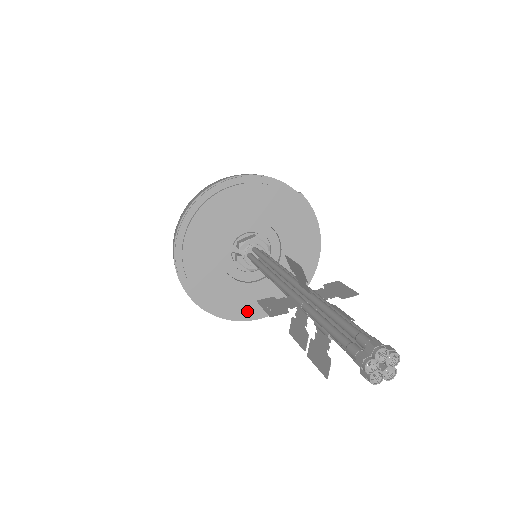
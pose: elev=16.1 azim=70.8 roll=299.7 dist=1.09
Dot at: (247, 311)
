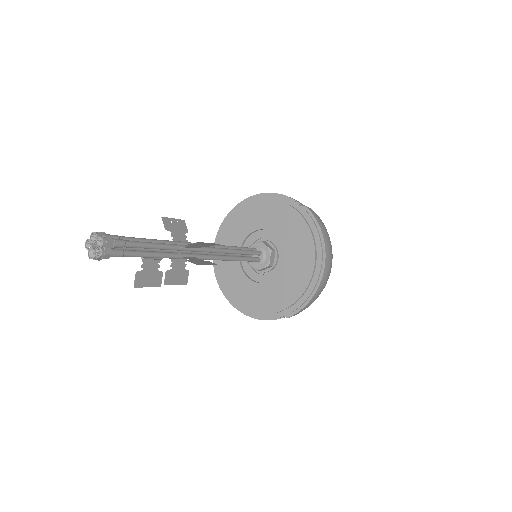
Dot at: (258, 309)
